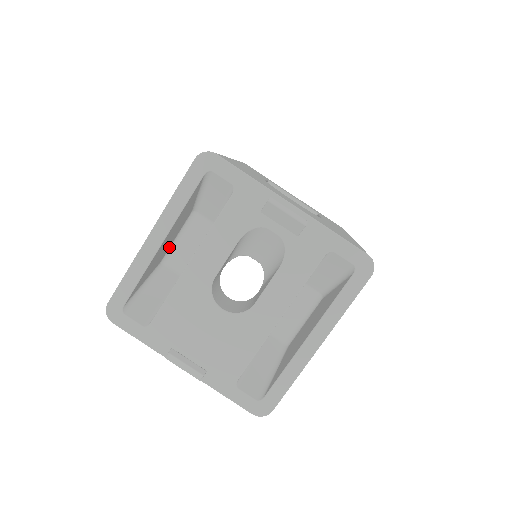
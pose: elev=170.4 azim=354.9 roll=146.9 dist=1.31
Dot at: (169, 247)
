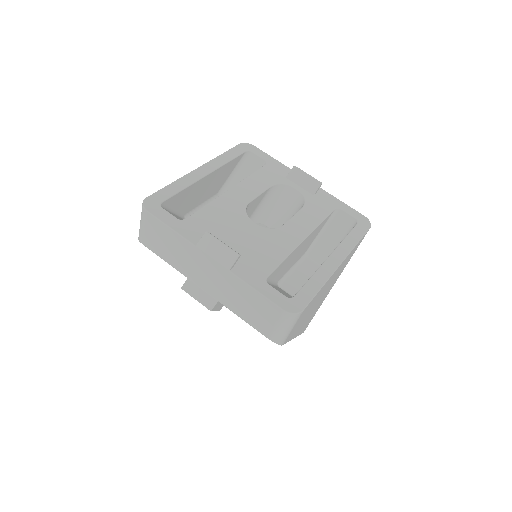
Dot at: (195, 208)
